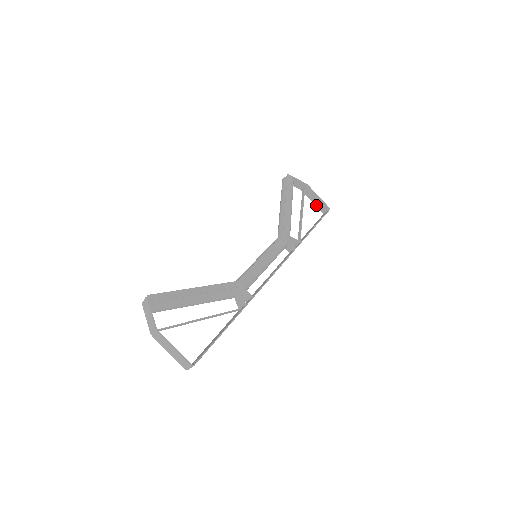
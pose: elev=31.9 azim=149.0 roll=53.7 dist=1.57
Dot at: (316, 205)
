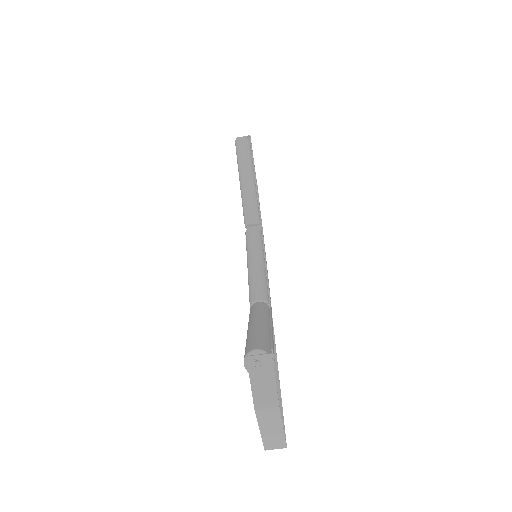
Dot at: occluded
